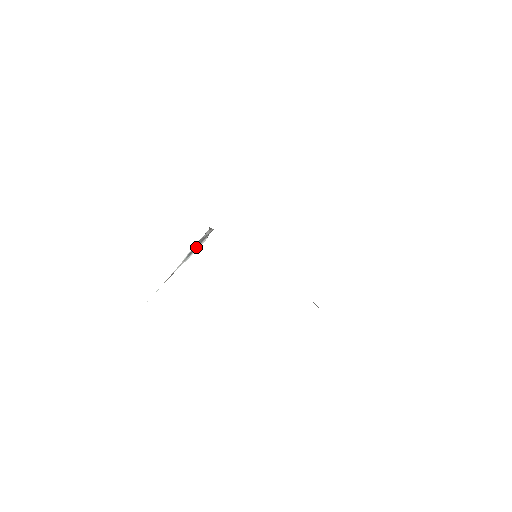
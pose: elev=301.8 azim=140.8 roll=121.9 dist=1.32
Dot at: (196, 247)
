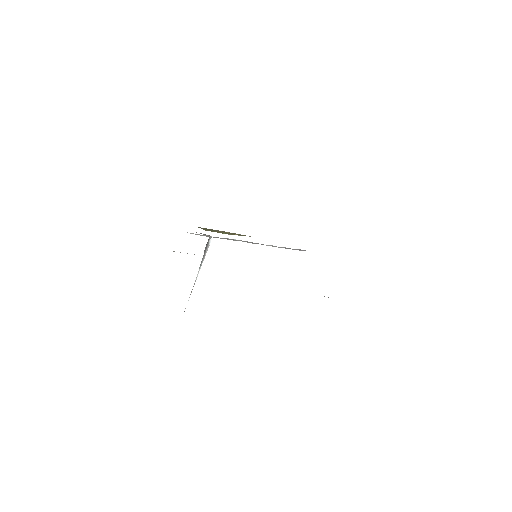
Dot at: (204, 256)
